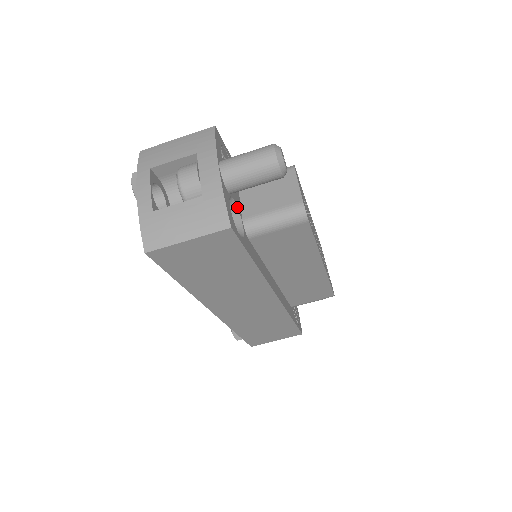
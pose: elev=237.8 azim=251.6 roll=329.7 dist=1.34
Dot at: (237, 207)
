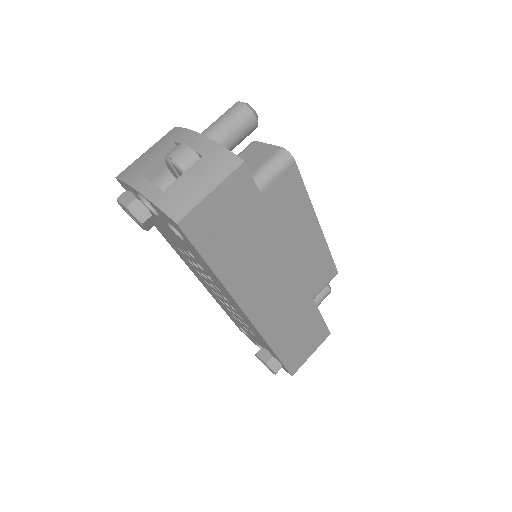
Dot at: occluded
